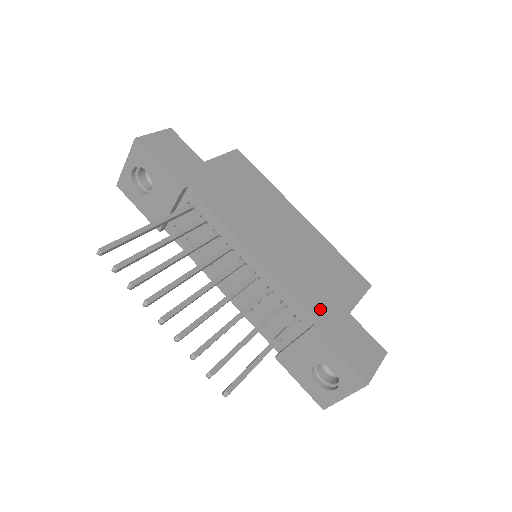
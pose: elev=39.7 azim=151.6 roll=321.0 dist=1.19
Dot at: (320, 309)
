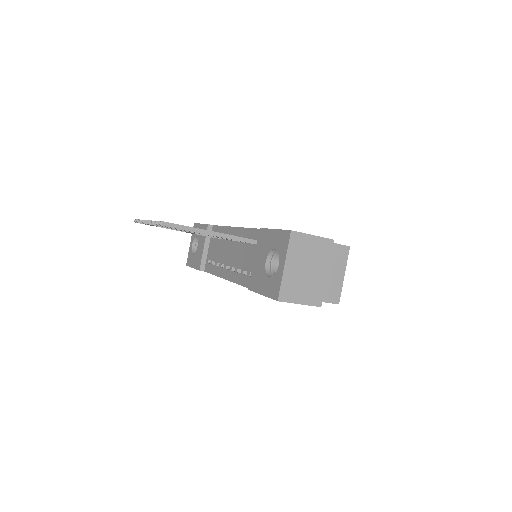
Dot at: occluded
